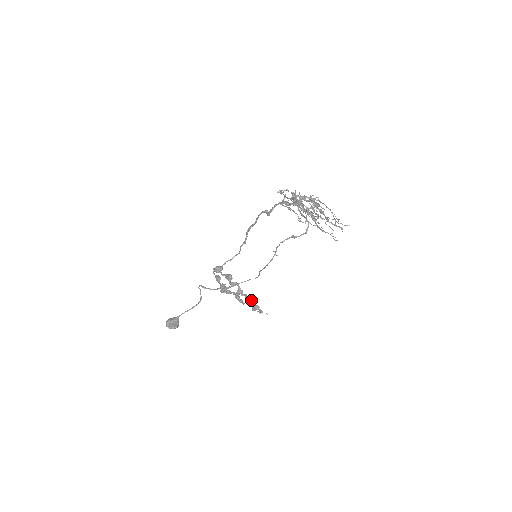
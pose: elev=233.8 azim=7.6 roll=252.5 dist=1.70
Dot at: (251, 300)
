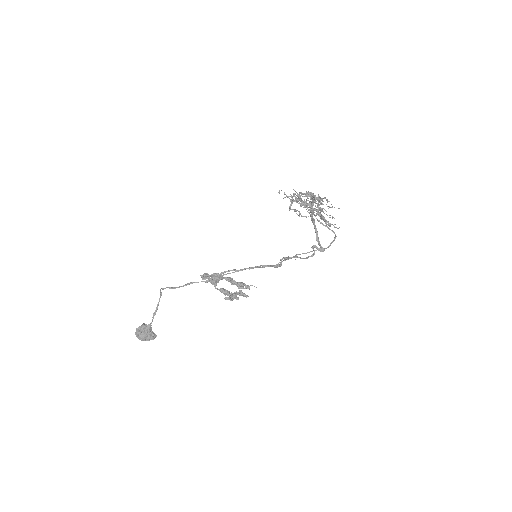
Dot at: (234, 281)
